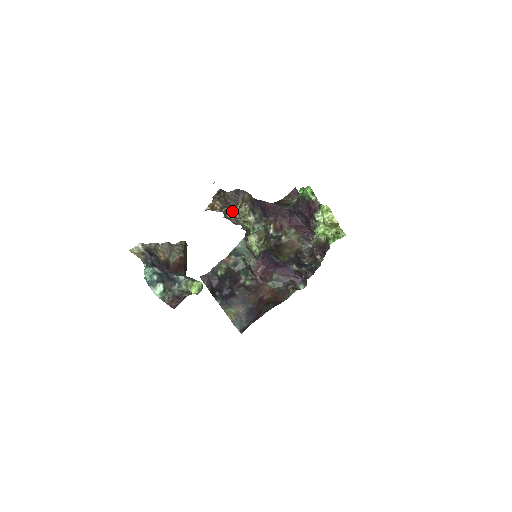
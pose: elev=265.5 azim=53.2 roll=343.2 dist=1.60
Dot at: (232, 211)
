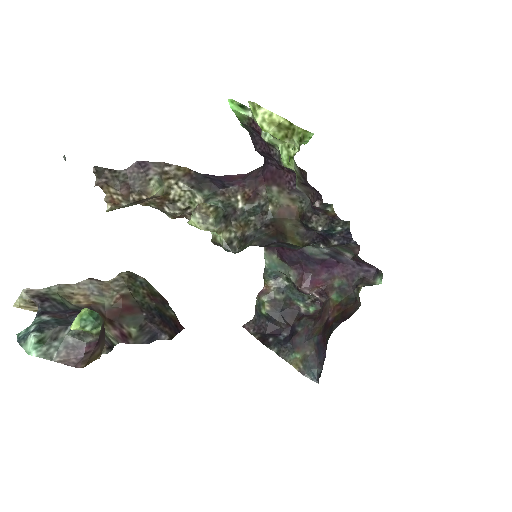
Dot at: (146, 195)
